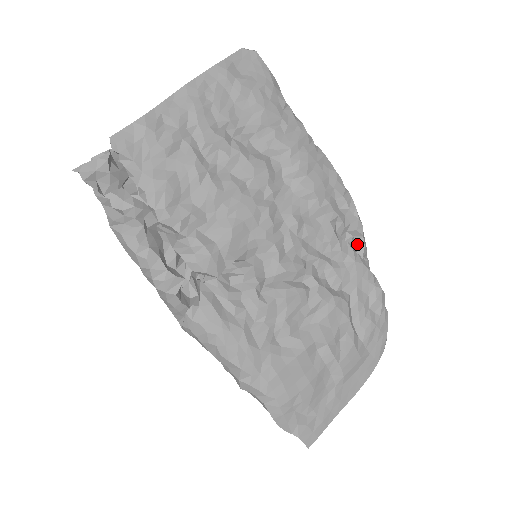
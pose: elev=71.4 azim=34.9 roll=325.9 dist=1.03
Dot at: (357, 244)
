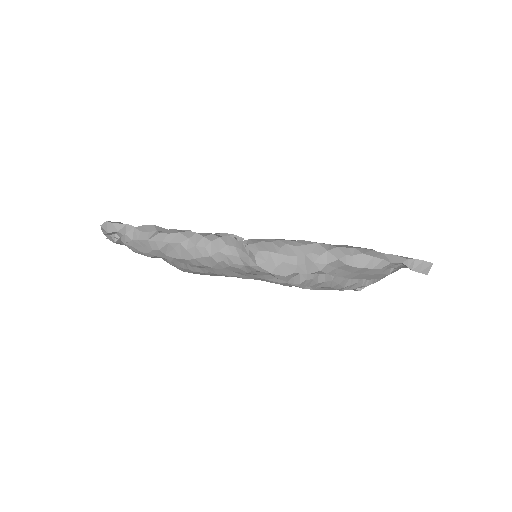
Dot at: occluded
